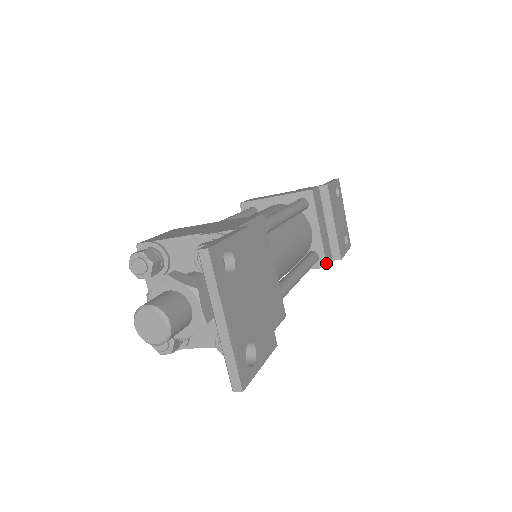
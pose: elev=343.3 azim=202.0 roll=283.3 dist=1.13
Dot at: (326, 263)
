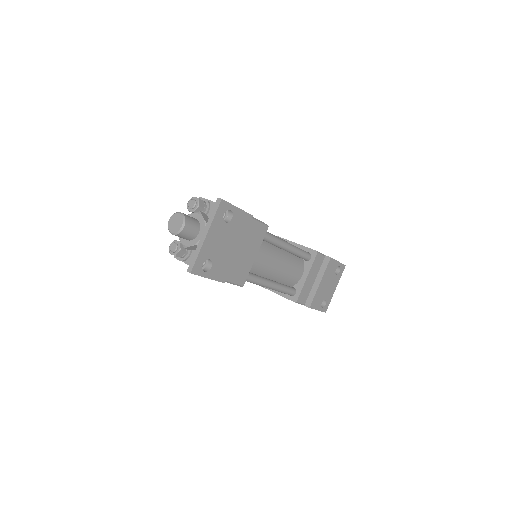
Dot at: (297, 300)
